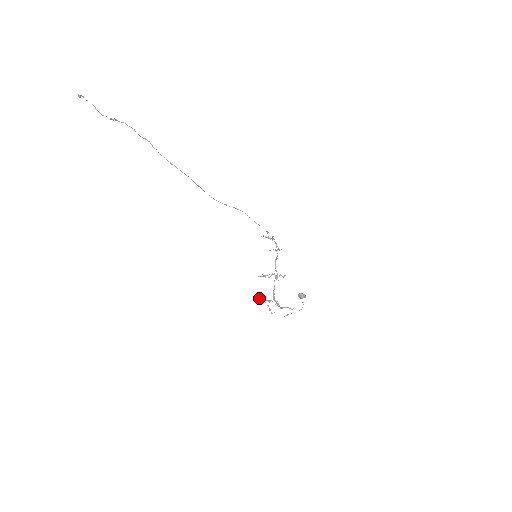
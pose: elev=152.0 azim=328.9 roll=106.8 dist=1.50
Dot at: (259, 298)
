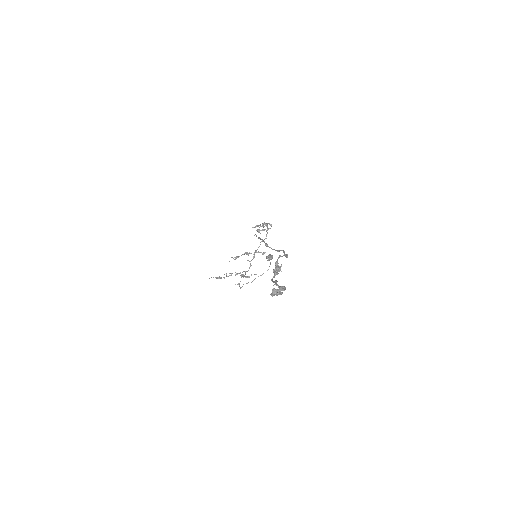
Dot at: (217, 278)
